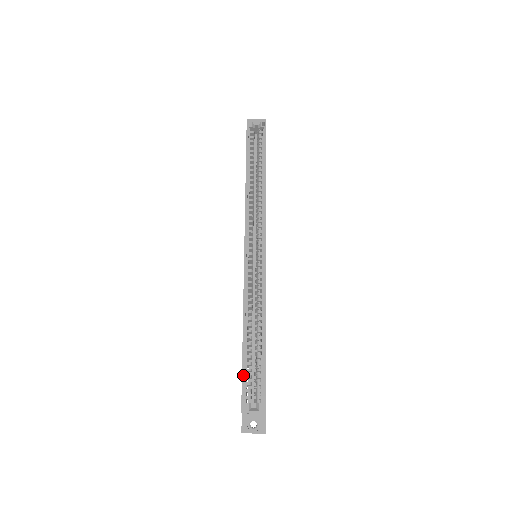
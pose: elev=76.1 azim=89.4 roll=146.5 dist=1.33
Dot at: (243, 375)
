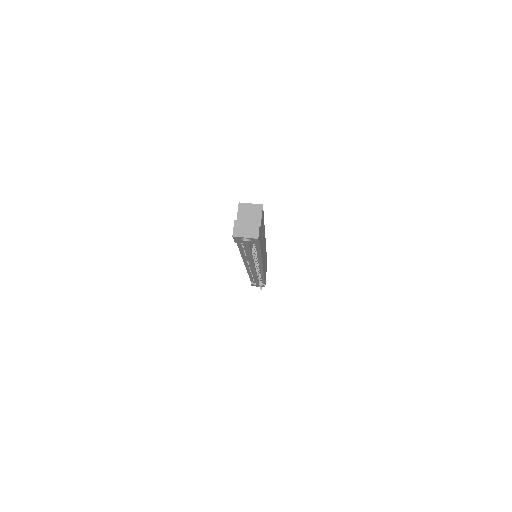
Dot at: occluded
